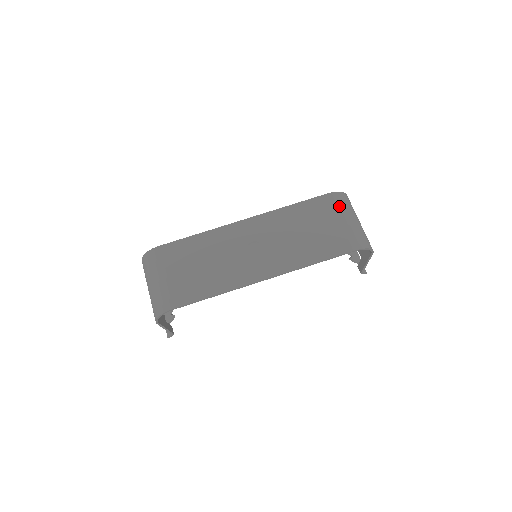
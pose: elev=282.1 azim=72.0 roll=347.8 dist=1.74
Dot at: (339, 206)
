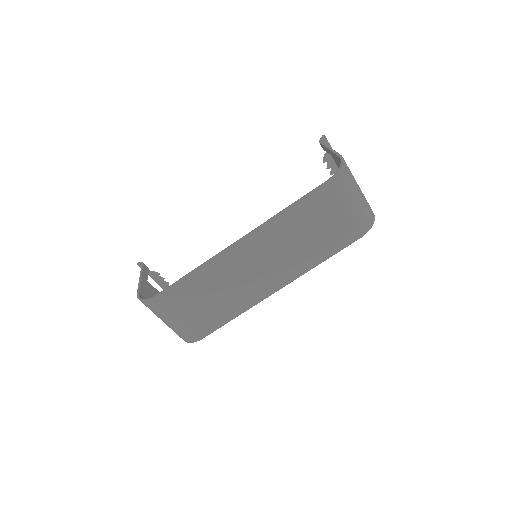
Dot at: (341, 194)
